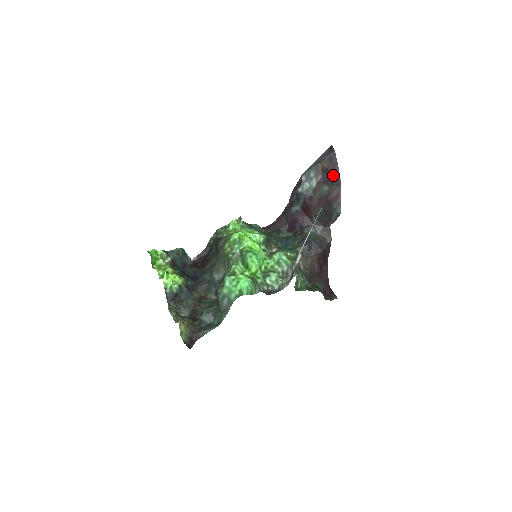
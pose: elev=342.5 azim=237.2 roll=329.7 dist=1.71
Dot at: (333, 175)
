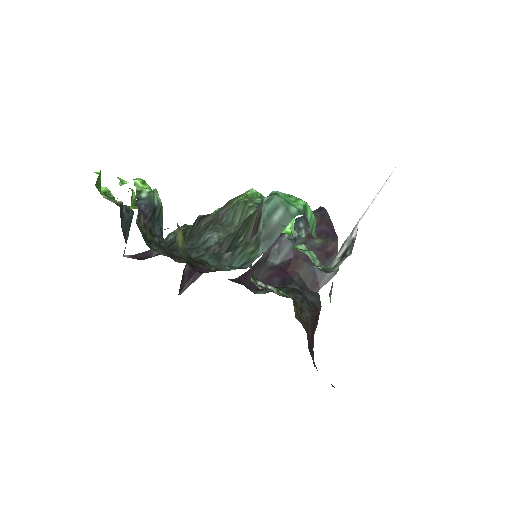
Dot at: (327, 229)
